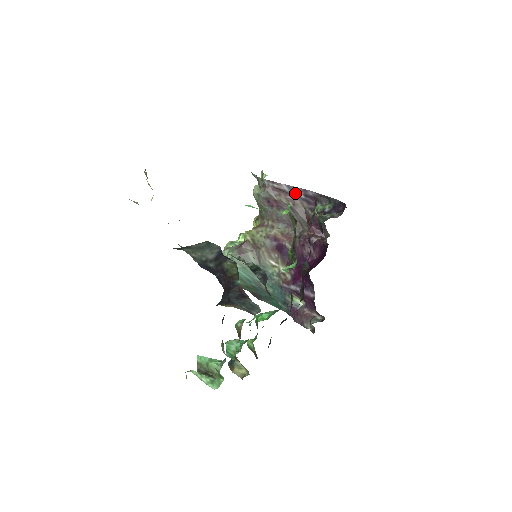
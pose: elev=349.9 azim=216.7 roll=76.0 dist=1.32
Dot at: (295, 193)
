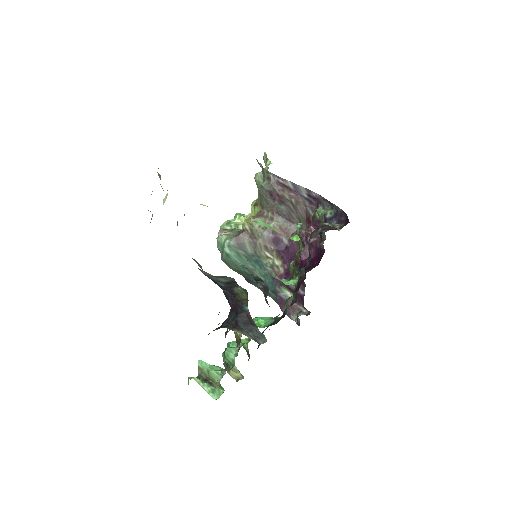
Dot at: (299, 191)
